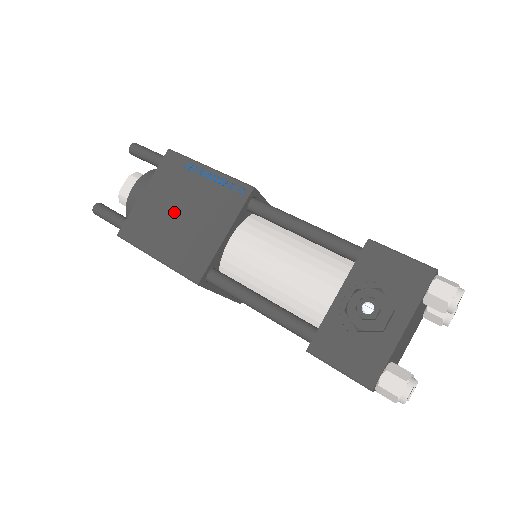
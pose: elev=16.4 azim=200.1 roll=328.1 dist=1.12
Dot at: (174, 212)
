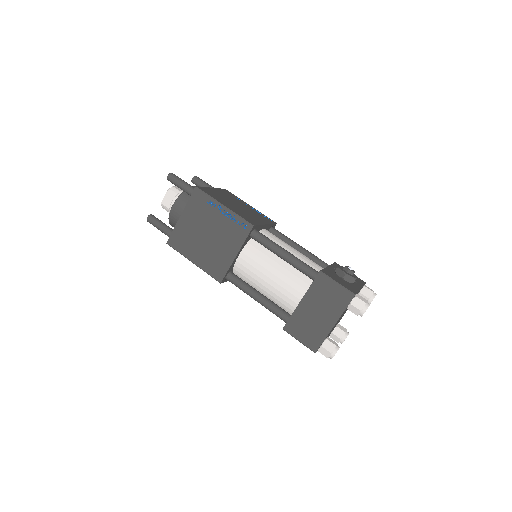
Dot at: (233, 203)
